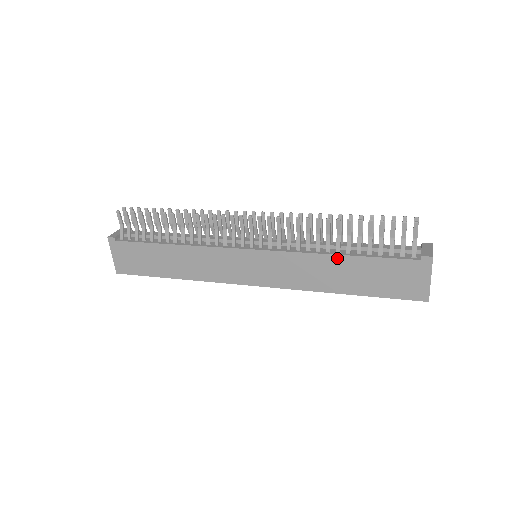
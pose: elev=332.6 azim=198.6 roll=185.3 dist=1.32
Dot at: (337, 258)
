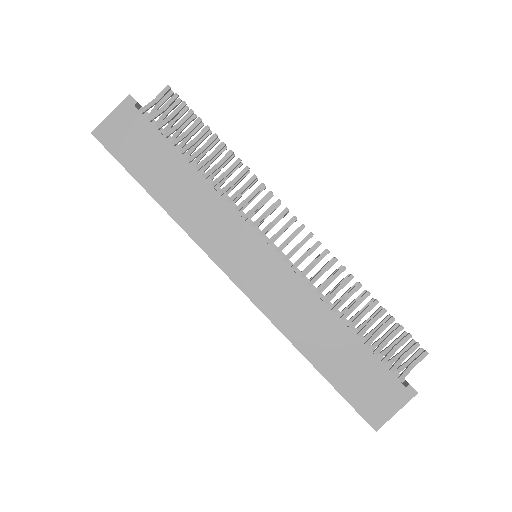
Dot at: (339, 323)
